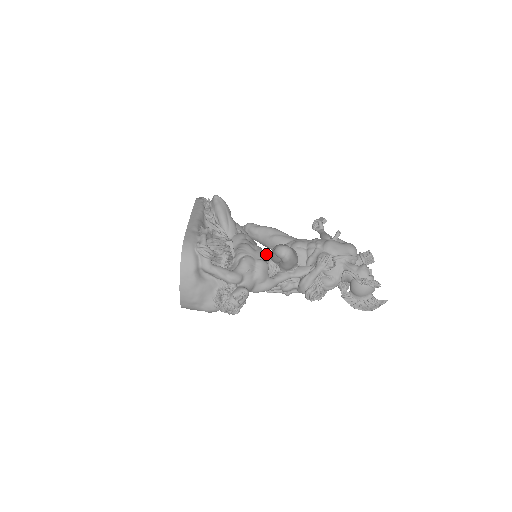
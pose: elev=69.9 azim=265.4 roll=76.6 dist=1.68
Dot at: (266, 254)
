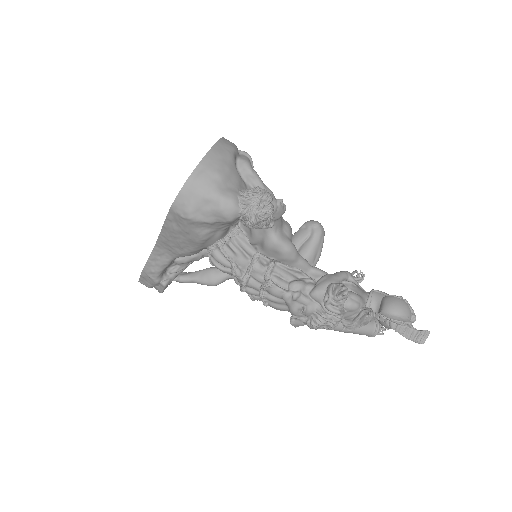
Dot at: occluded
